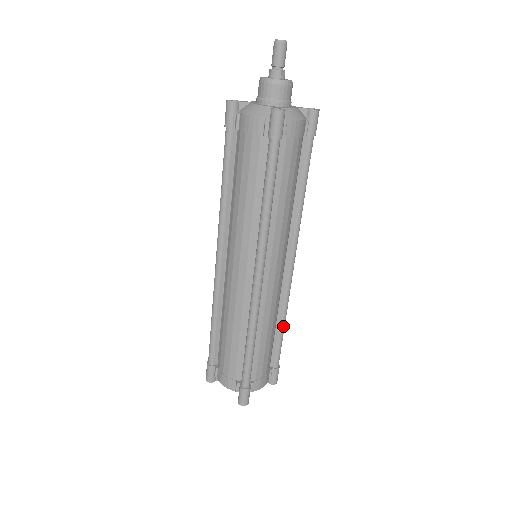
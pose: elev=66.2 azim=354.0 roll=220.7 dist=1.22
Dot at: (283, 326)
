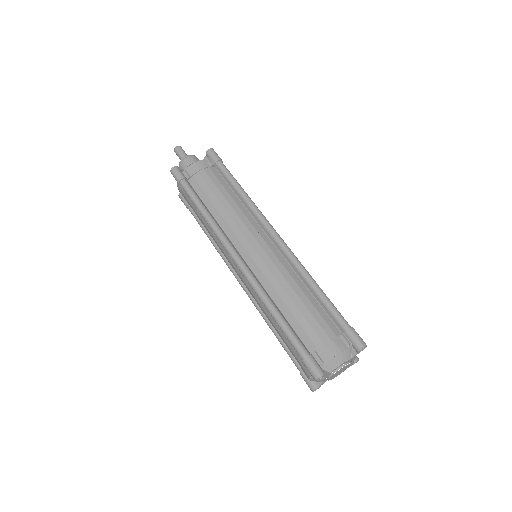
Dot at: (314, 287)
